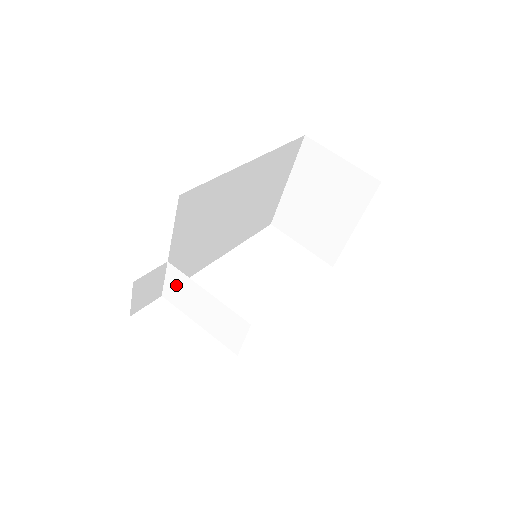
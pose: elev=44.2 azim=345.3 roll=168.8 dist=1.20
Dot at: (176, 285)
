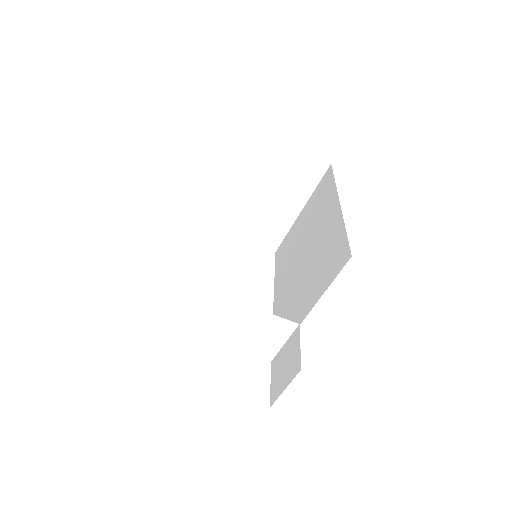
Dot at: (198, 309)
